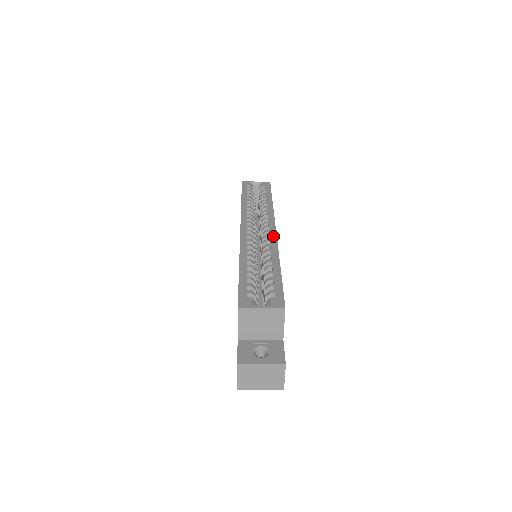
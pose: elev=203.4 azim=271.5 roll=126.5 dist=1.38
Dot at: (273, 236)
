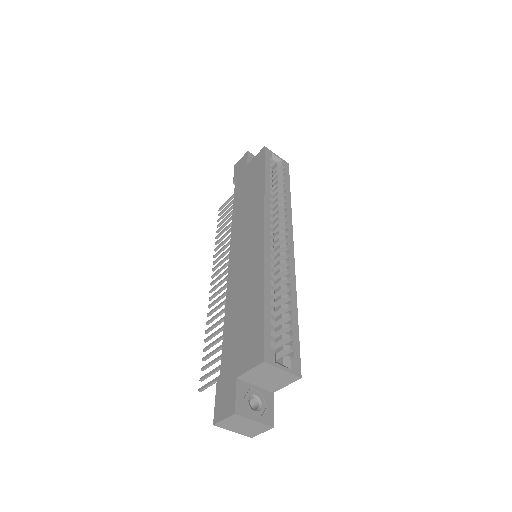
Dot at: (292, 258)
